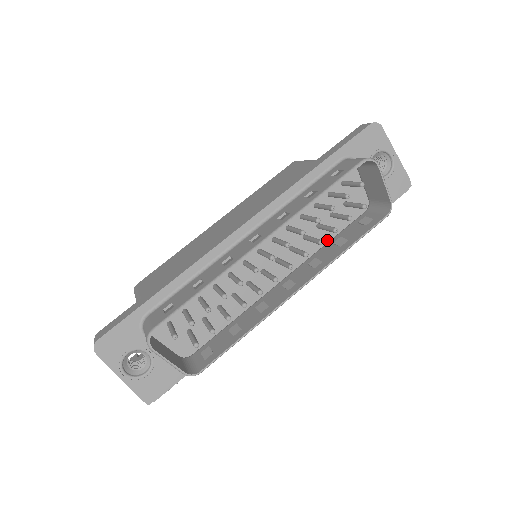
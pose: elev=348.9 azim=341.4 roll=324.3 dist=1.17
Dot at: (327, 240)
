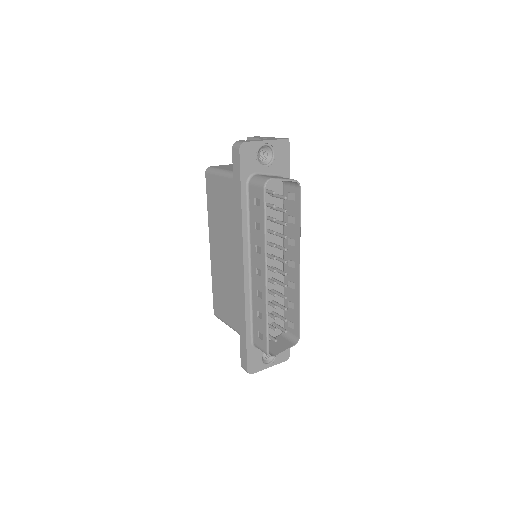
Dot at: (281, 218)
